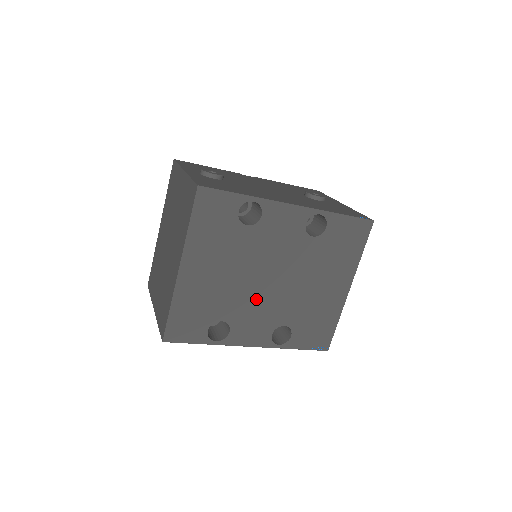
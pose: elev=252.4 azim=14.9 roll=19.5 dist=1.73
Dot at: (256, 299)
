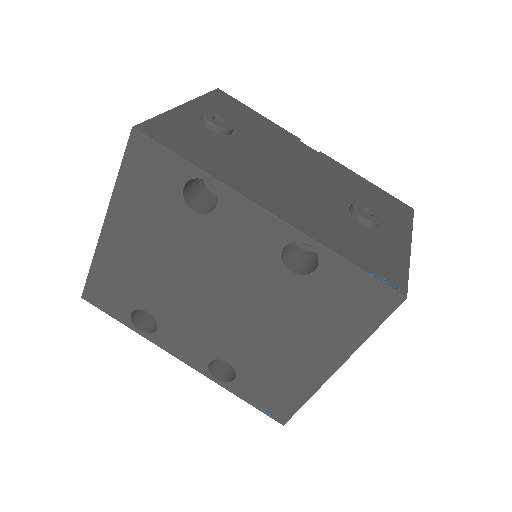
Dot at: (194, 310)
